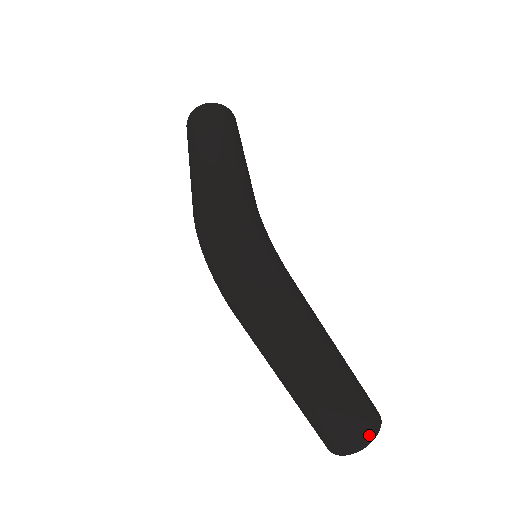
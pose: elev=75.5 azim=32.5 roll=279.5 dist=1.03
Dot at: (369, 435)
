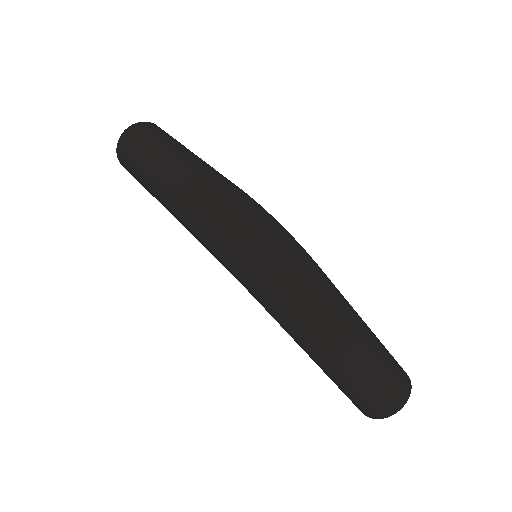
Dot at: (408, 386)
